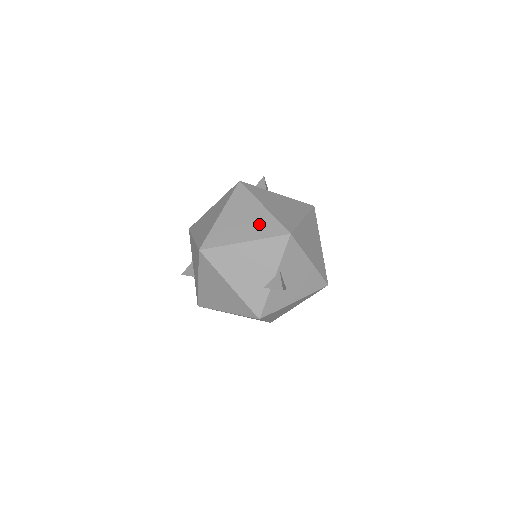
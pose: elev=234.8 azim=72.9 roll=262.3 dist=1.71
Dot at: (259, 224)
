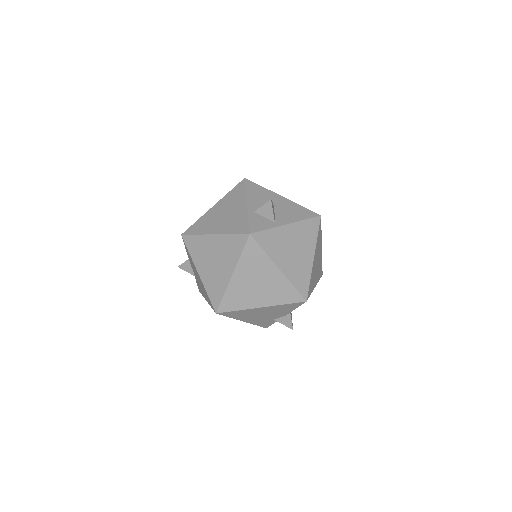
Dot at: (275, 290)
